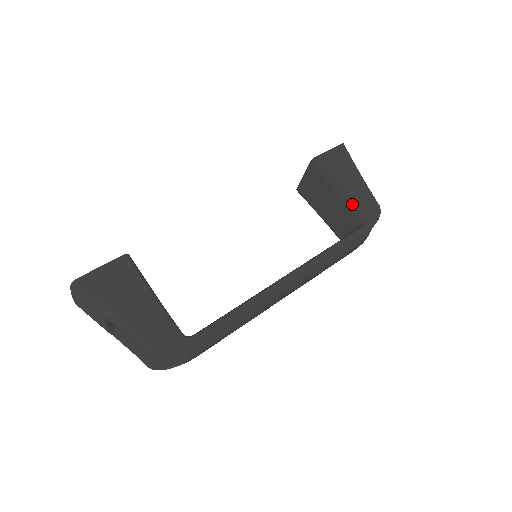
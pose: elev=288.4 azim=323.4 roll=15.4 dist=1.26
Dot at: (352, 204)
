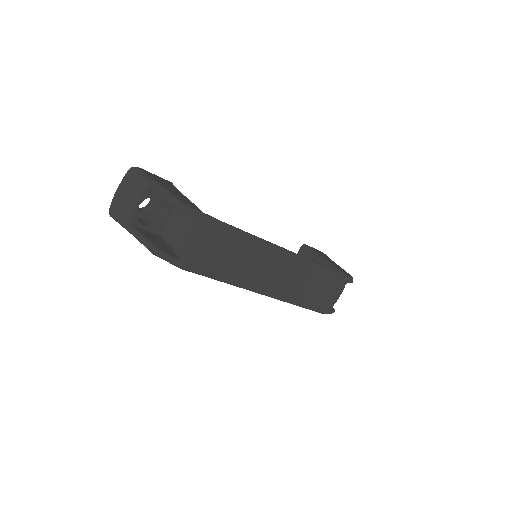
Dot at: (332, 266)
